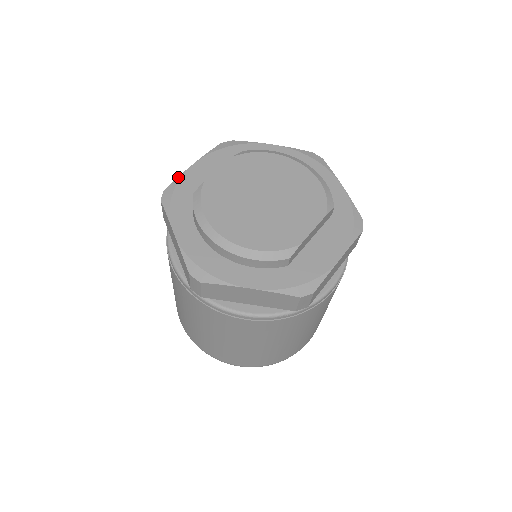
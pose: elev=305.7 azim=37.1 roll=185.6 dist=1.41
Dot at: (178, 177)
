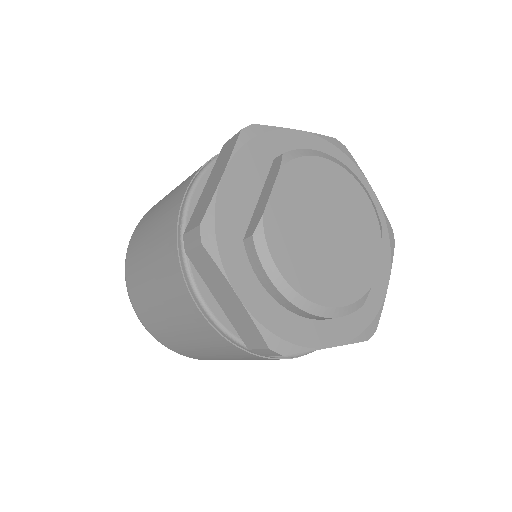
Dot at: (212, 200)
